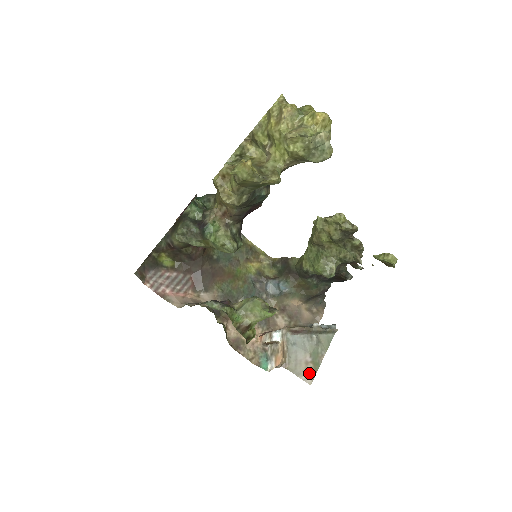
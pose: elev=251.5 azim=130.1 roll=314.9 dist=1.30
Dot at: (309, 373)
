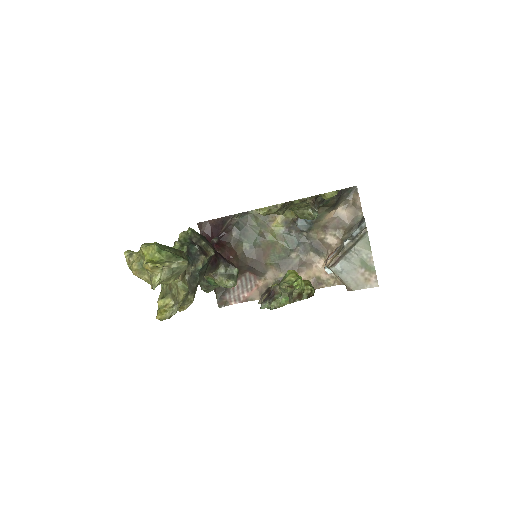
Dot at: (370, 280)
